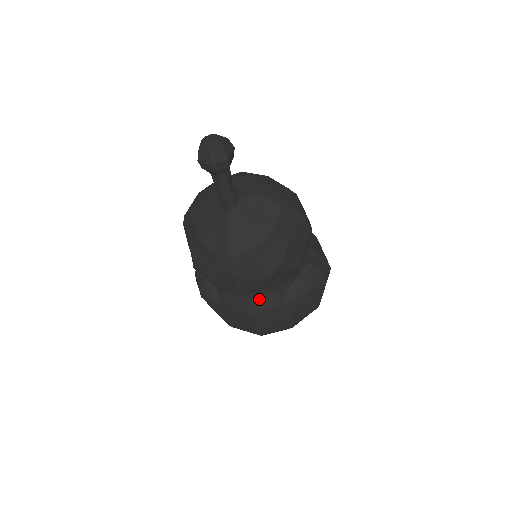
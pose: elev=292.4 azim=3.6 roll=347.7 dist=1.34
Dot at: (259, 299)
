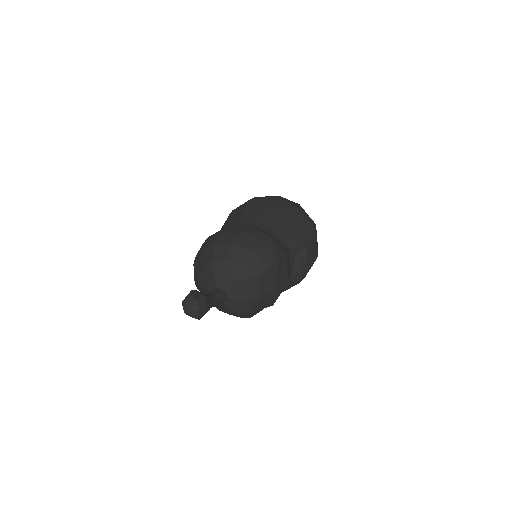
Dot at: occluded
